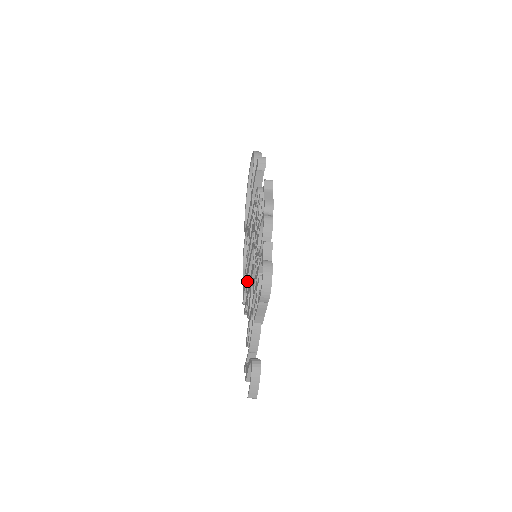
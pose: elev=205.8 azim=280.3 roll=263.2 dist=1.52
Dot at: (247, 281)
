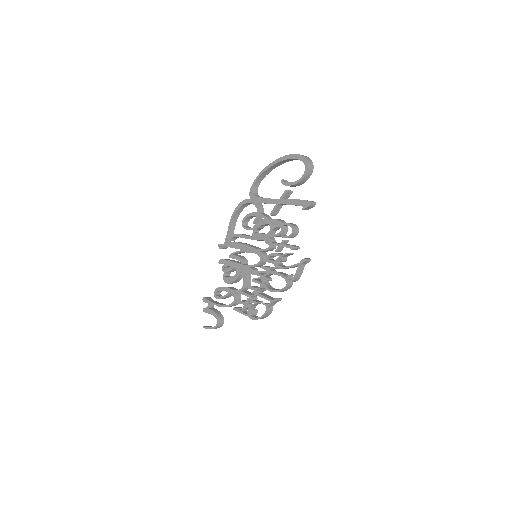
Dot at: (236, 253)
